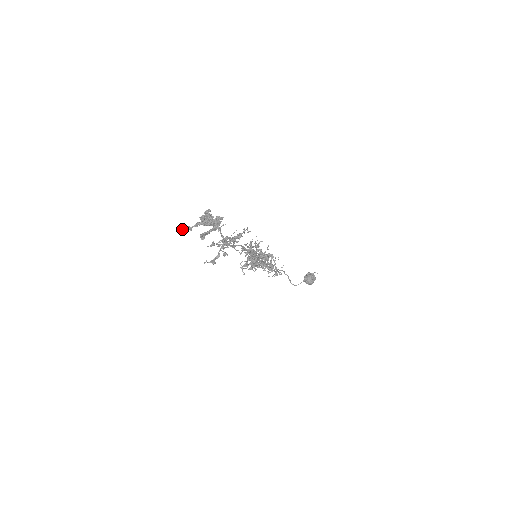
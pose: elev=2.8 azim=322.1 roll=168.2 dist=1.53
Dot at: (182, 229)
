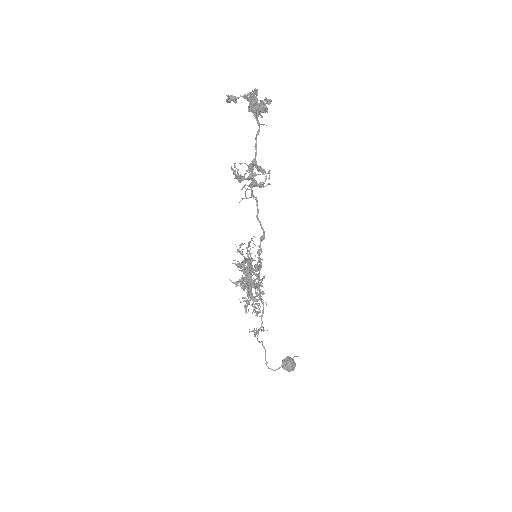
Dot at: (228, 95)
